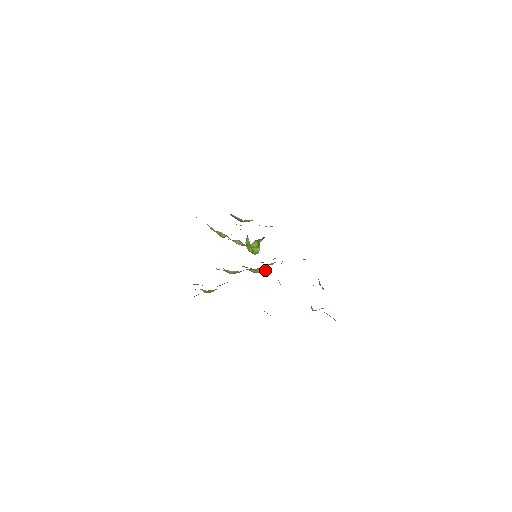
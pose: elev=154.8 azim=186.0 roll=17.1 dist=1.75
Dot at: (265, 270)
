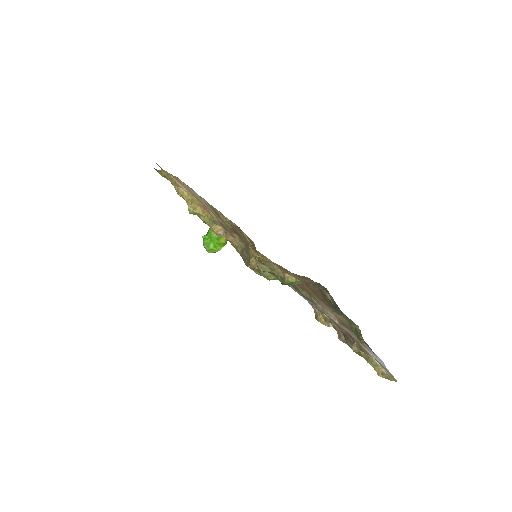
Dot at: (276, 279)
